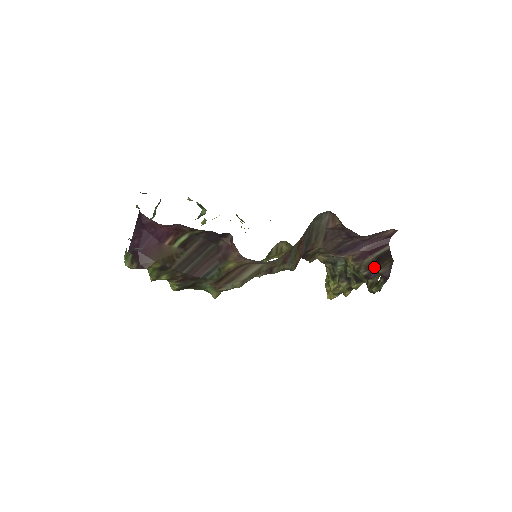
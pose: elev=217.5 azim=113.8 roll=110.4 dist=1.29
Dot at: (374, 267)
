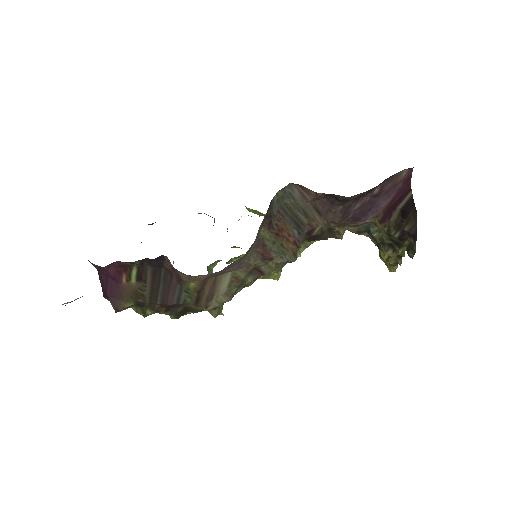
Dot at: occluded
